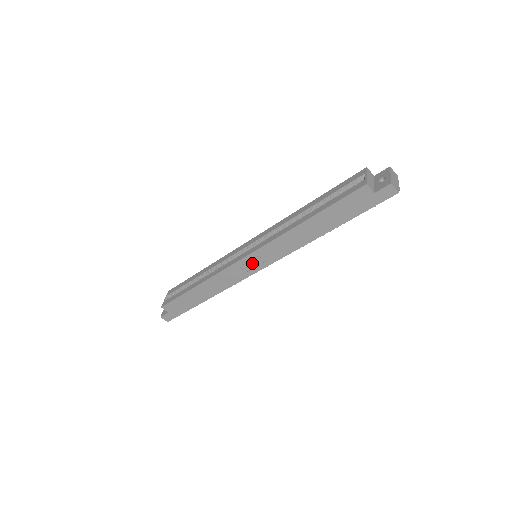
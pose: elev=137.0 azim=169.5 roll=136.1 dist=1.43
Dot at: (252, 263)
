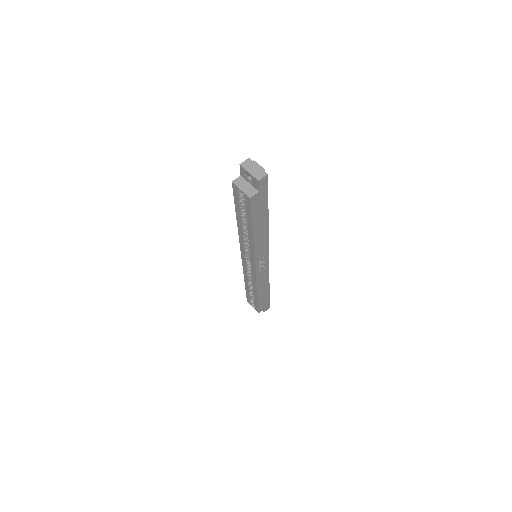
Dot at: (262, 264)
